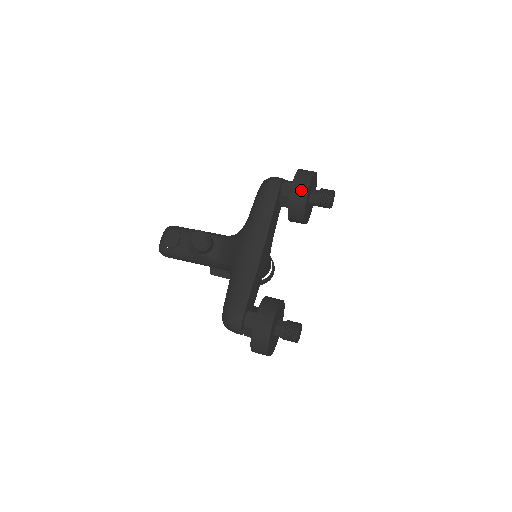
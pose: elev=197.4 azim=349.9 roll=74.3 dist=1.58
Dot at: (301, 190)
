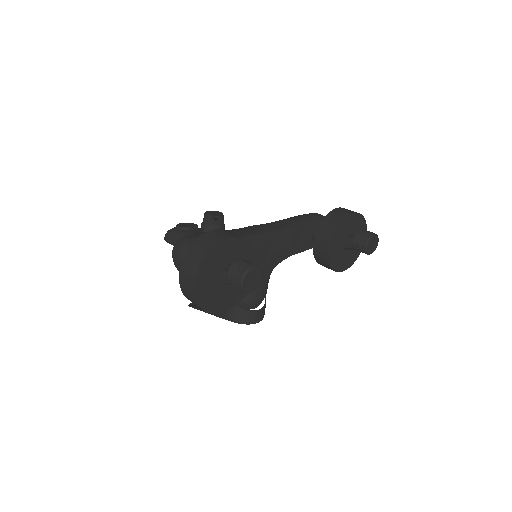
Dot at: (344, 212)
